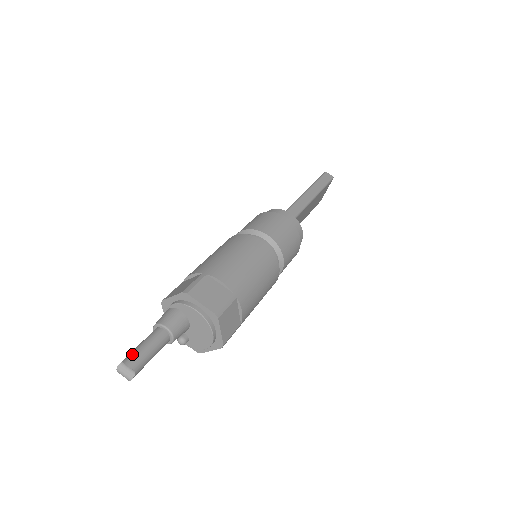
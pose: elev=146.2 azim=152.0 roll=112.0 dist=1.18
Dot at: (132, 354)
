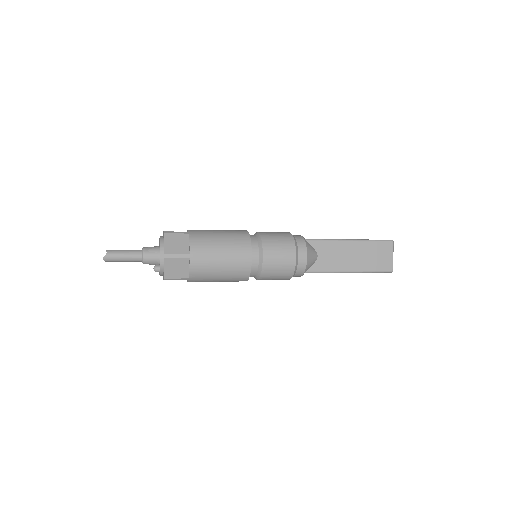
Dot at: (115, 250)
